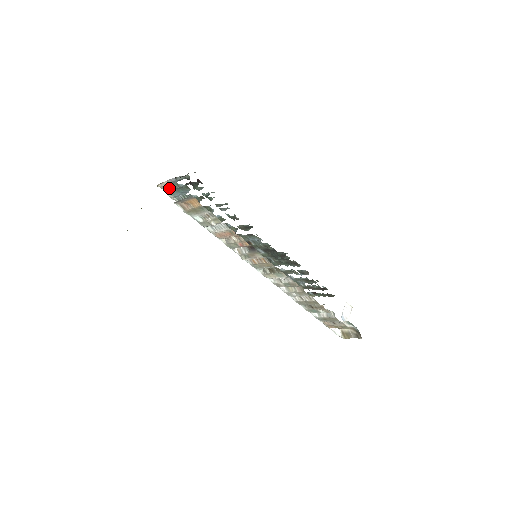
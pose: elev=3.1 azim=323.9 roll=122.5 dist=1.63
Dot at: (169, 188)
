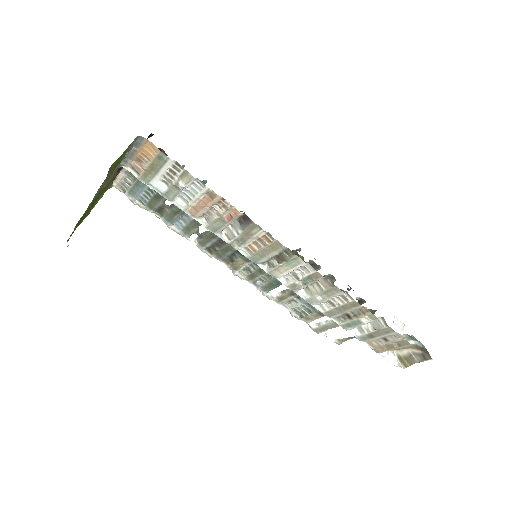
Dot at: (127, 184)
